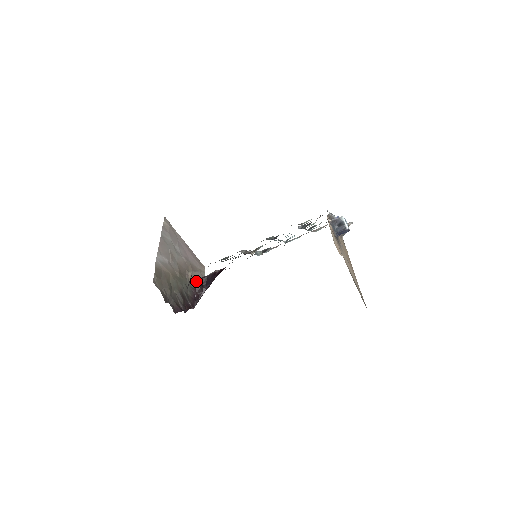
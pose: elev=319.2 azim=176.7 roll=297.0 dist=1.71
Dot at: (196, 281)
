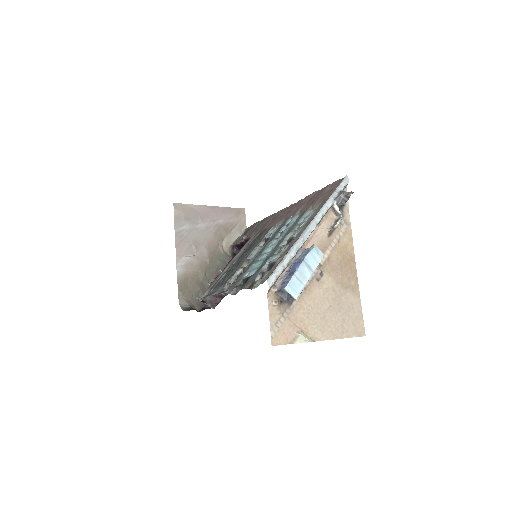
Dot at: (232, 249)
